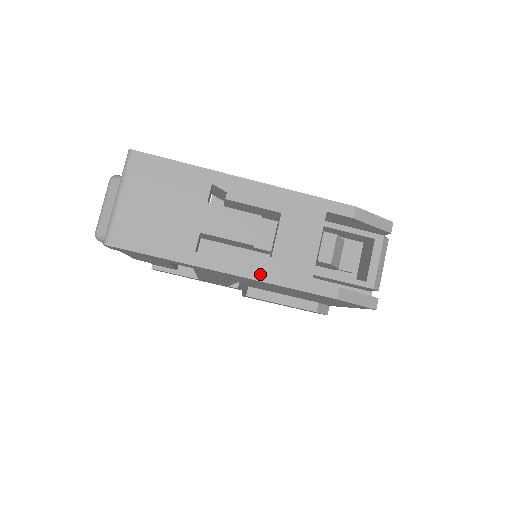
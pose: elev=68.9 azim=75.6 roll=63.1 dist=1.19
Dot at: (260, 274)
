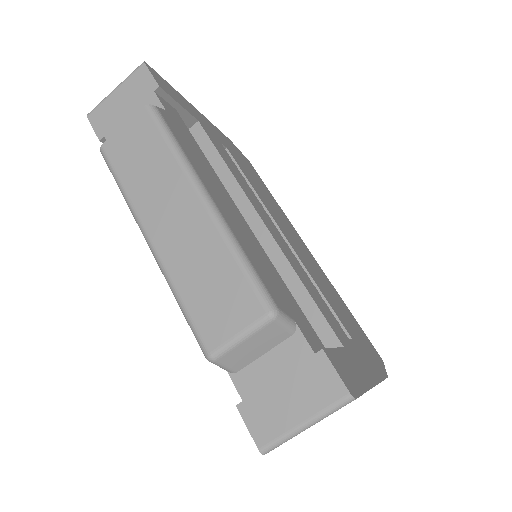
Dot at: occluded
